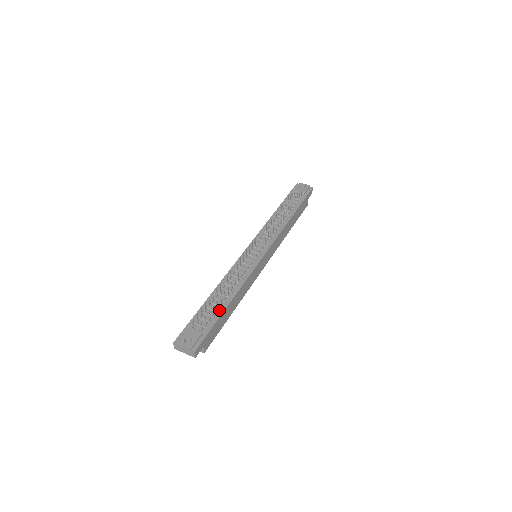
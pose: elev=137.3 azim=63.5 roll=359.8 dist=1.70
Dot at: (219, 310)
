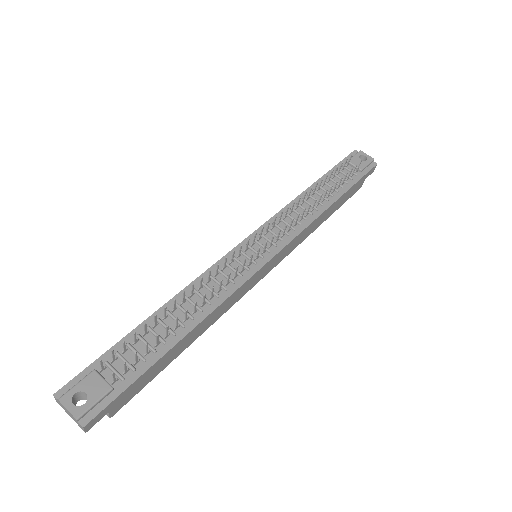
Dot at: (159, 348)
